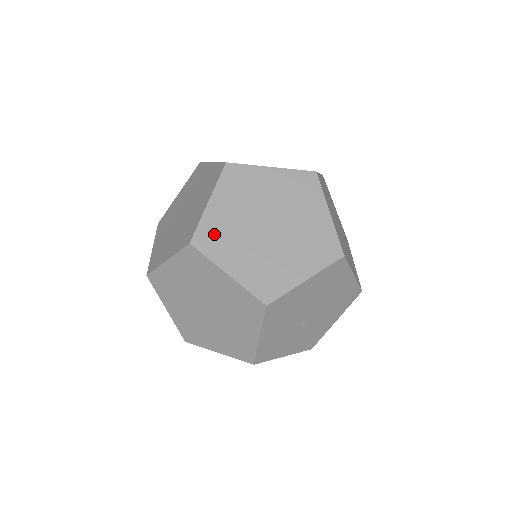
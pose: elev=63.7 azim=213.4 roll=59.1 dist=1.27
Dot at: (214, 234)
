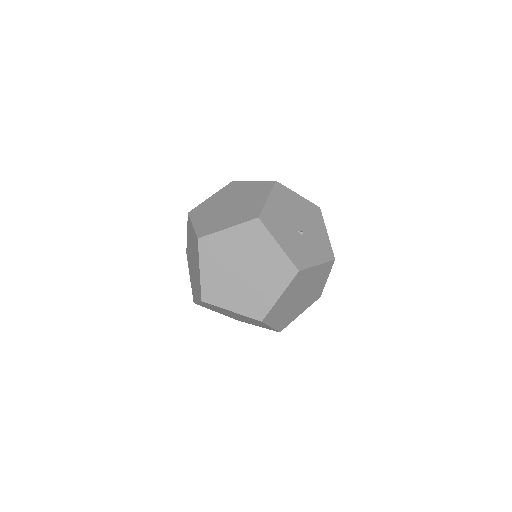
Dot at: (206, 227)
